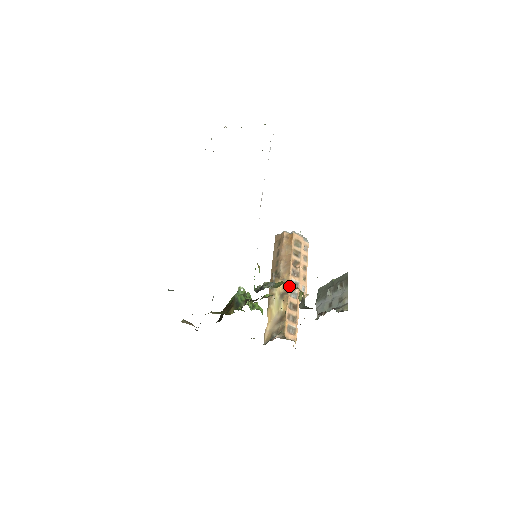
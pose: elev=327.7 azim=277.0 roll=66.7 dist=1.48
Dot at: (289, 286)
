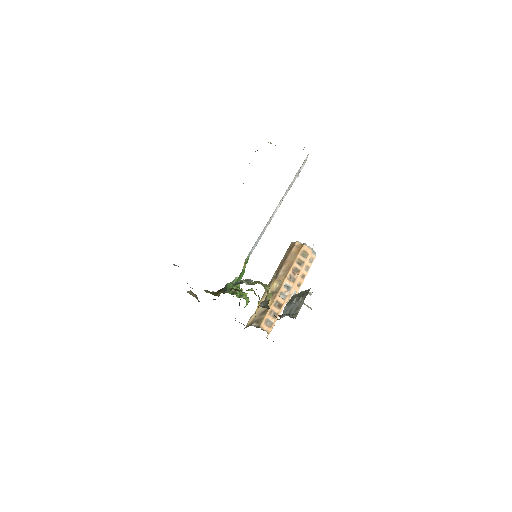
Dot at: (281, 287)
